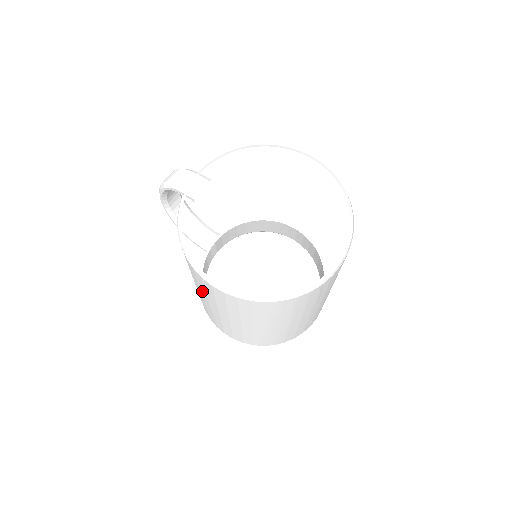
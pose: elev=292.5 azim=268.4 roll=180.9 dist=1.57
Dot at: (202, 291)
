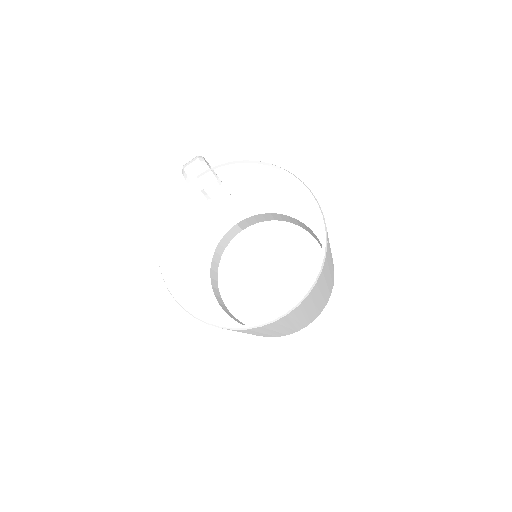
Dot at: occluded
